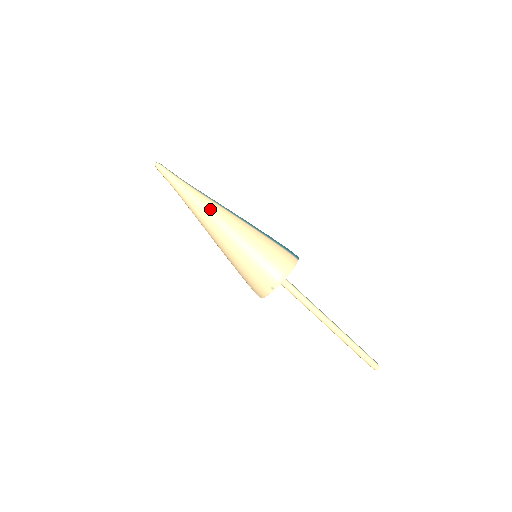
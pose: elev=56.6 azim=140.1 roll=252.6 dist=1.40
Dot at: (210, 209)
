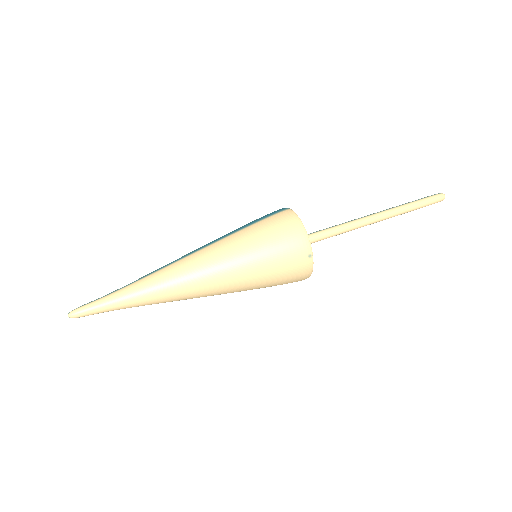
Dot at: (171, 278)
